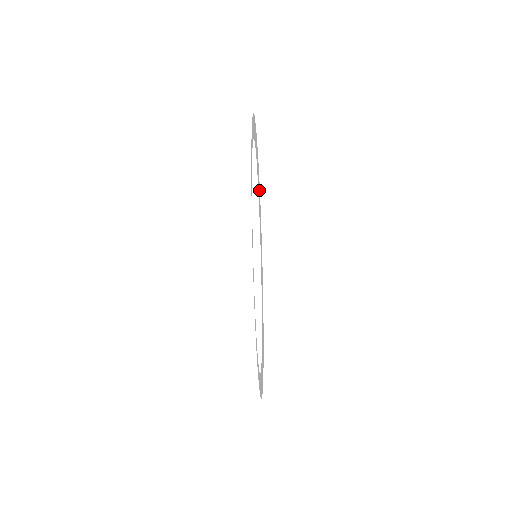
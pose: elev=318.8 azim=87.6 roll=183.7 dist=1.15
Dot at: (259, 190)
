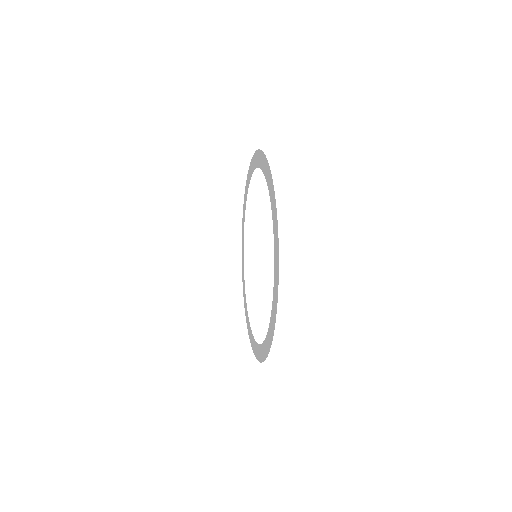
Dot at: (261, 155)
